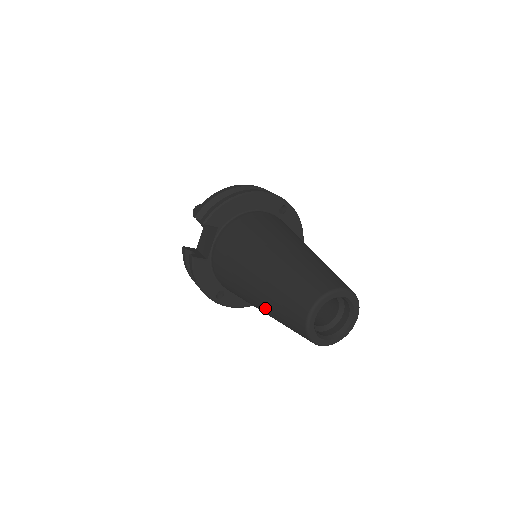
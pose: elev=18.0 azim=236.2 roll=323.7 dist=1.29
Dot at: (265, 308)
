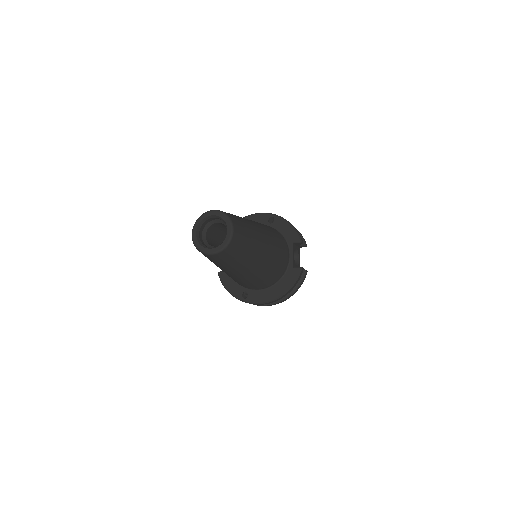
Dot at: occluded
